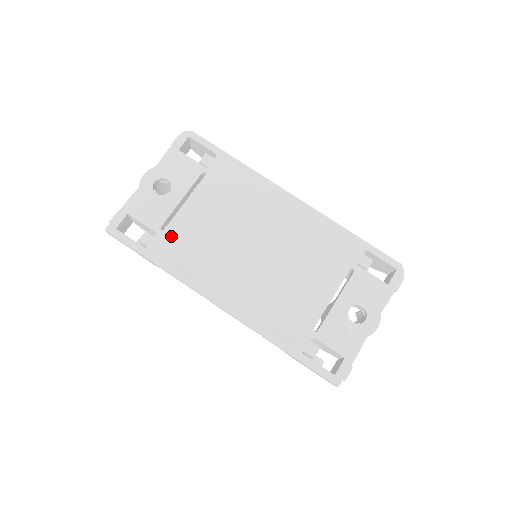
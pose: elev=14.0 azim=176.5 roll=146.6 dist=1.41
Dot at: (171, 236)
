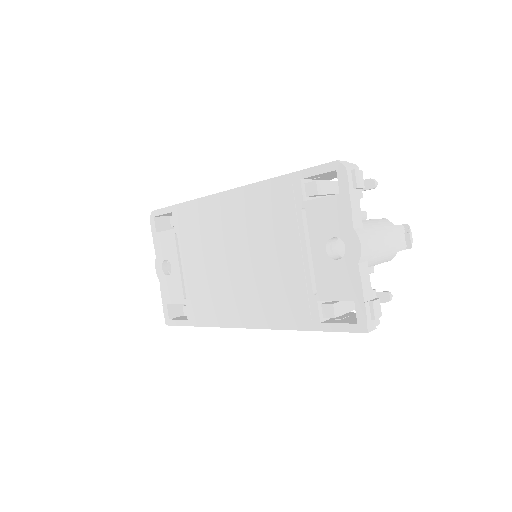
Dot at: (191, 299)
